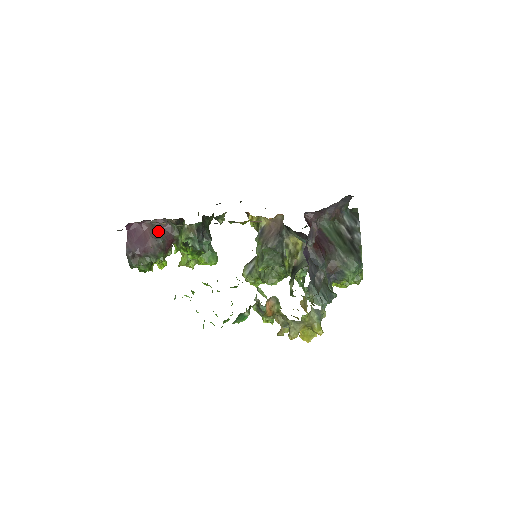
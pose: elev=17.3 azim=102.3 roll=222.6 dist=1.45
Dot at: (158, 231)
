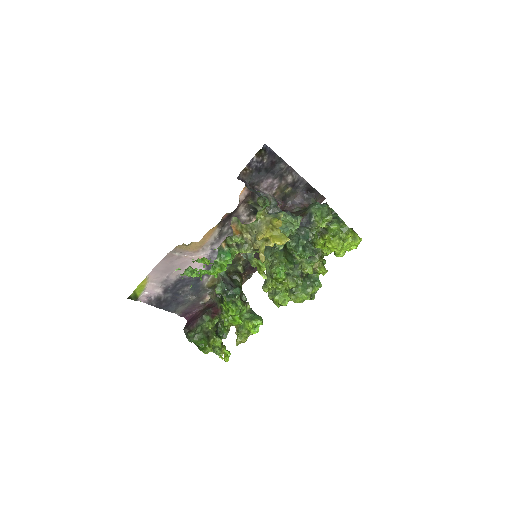
Dot at: occluded
